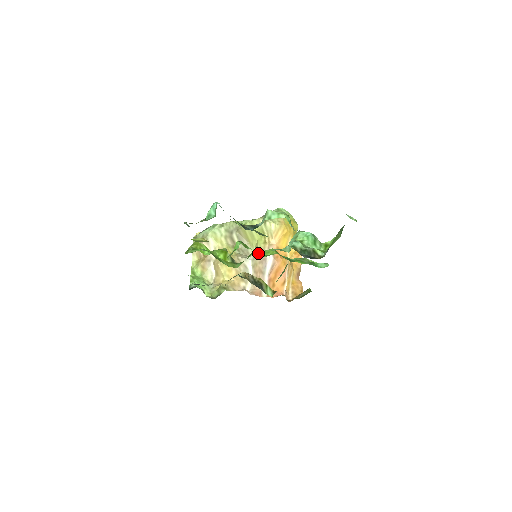
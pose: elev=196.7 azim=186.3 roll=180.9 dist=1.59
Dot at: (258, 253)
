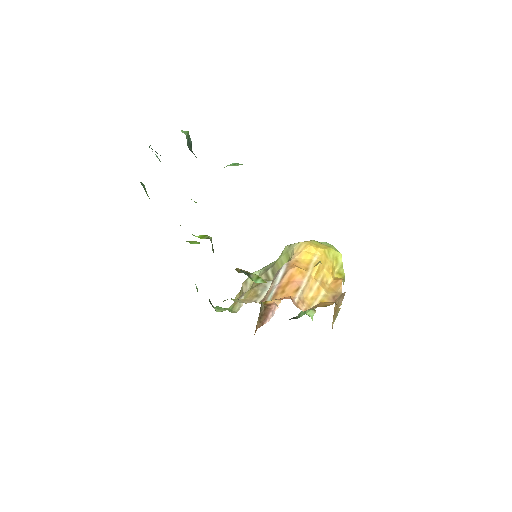
Dot at: occluded
